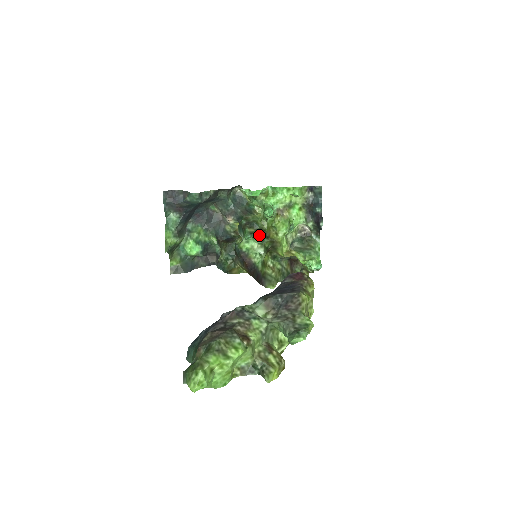
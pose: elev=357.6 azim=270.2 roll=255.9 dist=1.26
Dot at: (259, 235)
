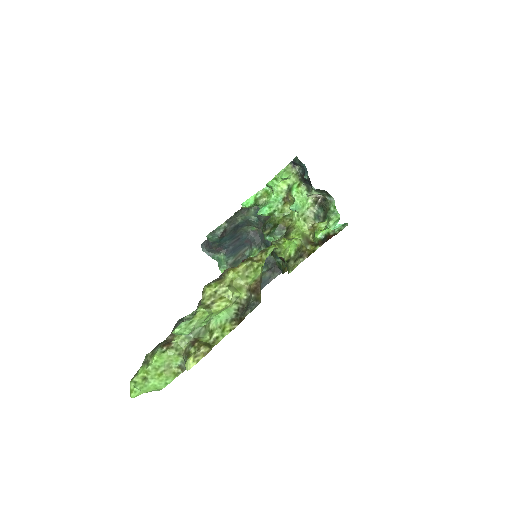
Dot at: (274, 232)
